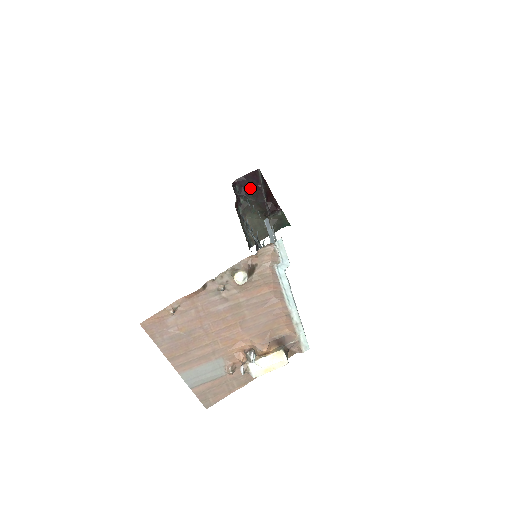
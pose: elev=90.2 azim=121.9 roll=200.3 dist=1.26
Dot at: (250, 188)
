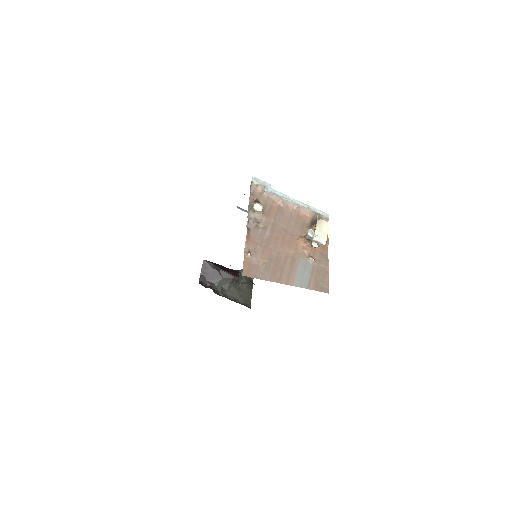
Dot at: (211, 276)
